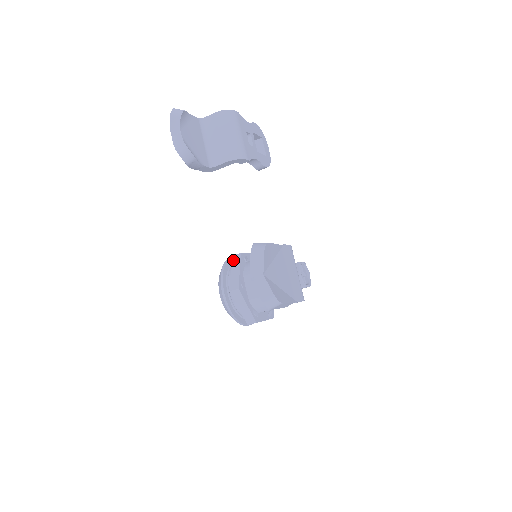
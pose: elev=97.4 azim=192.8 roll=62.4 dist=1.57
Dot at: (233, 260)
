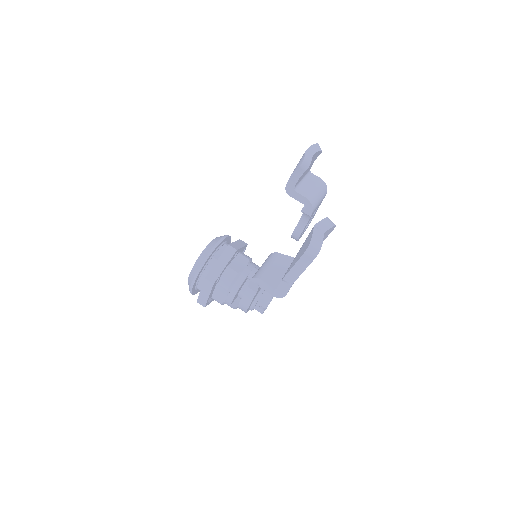
Dot at: (240, 240)
